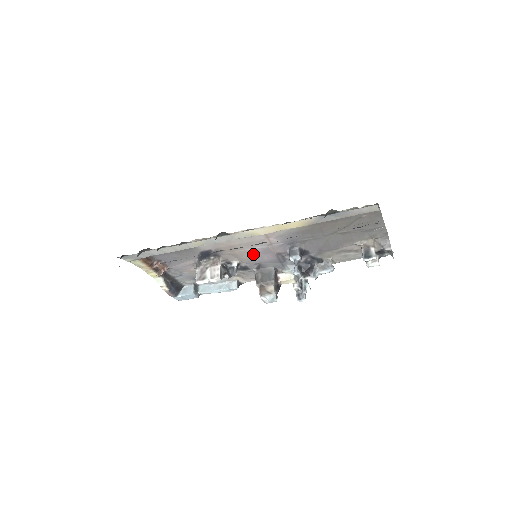
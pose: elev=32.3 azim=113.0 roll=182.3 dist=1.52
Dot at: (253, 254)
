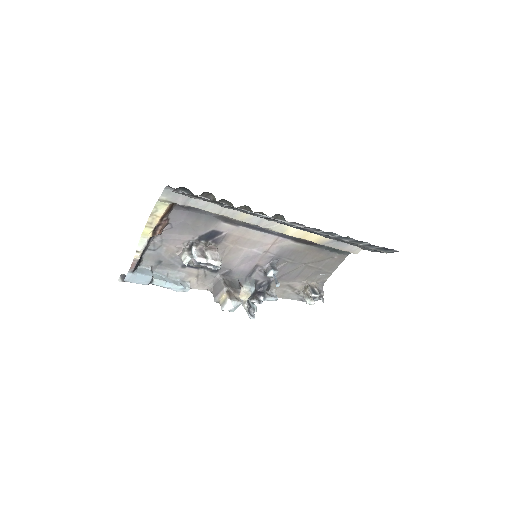
Dot at: (240, 256)
